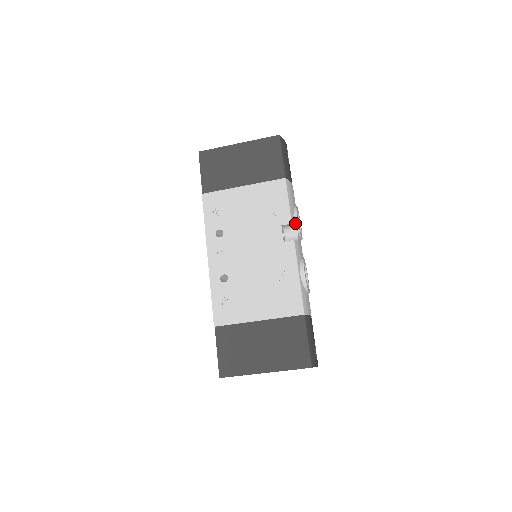
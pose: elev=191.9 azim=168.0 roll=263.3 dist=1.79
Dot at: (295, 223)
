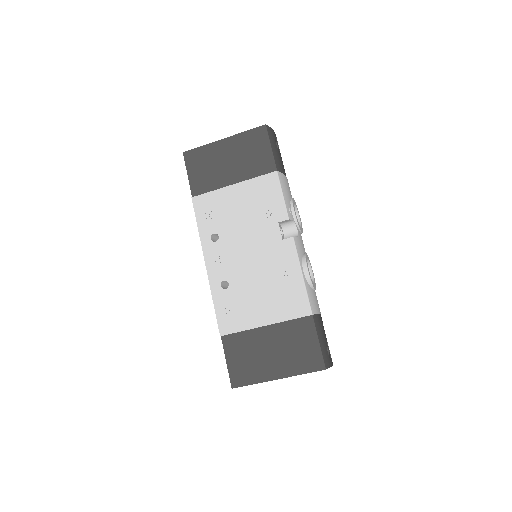
Dot at: (293, 218)
